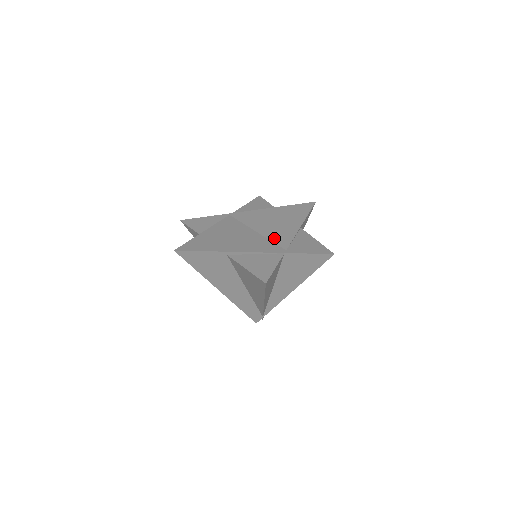
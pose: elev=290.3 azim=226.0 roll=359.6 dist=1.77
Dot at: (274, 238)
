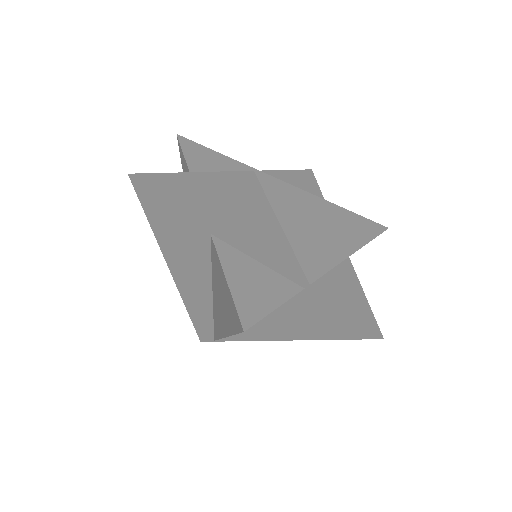
Dot at: (301, 250)
